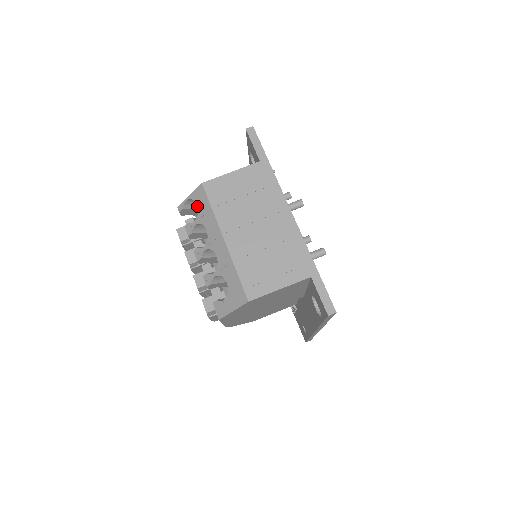
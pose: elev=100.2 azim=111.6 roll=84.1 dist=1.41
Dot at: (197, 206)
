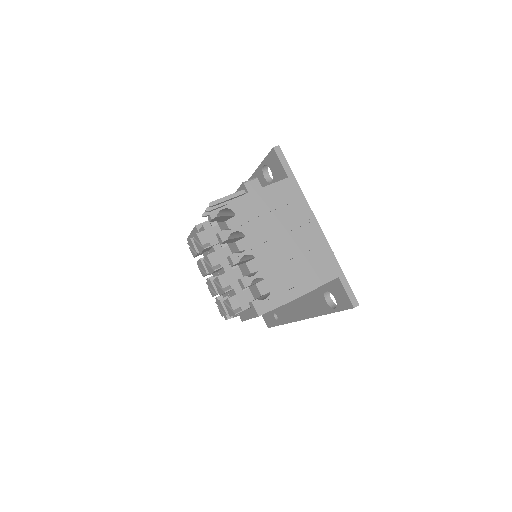
Dot at: (236, 215)
